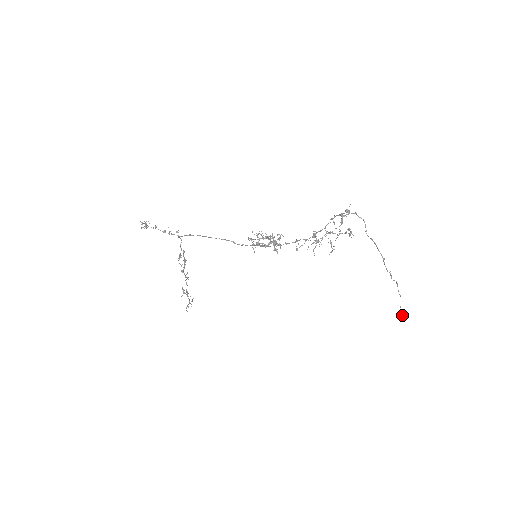
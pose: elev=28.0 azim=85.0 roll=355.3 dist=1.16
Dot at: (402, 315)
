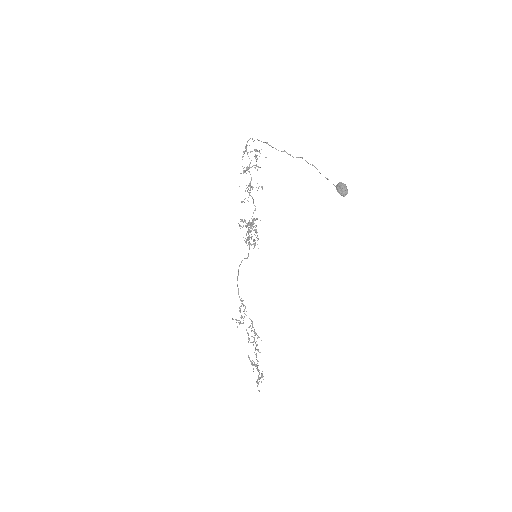
Dot at: (339, 187)
